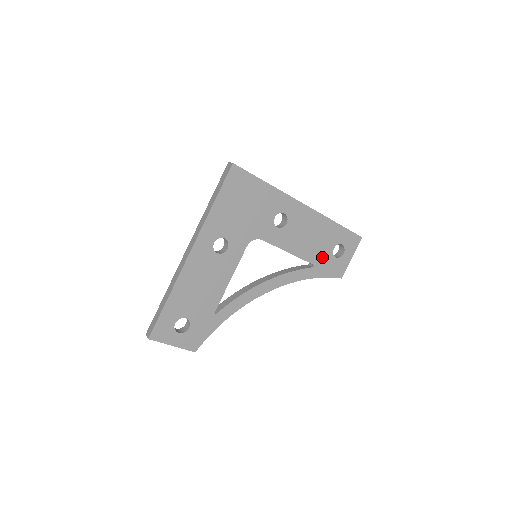
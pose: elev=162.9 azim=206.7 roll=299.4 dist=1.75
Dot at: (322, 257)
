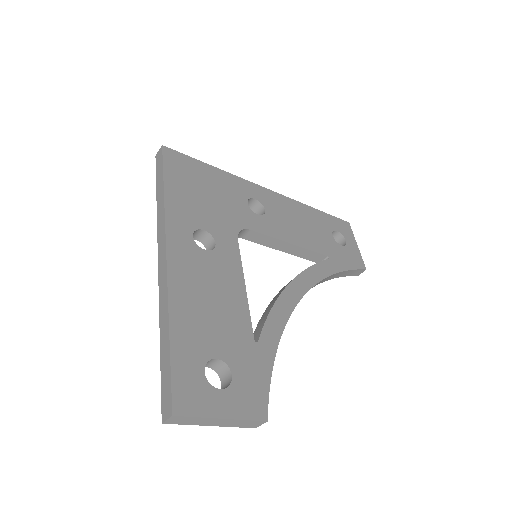
Dot at: (328, 246)
